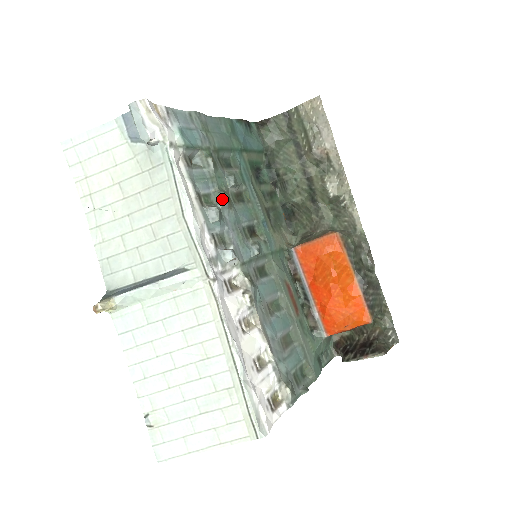
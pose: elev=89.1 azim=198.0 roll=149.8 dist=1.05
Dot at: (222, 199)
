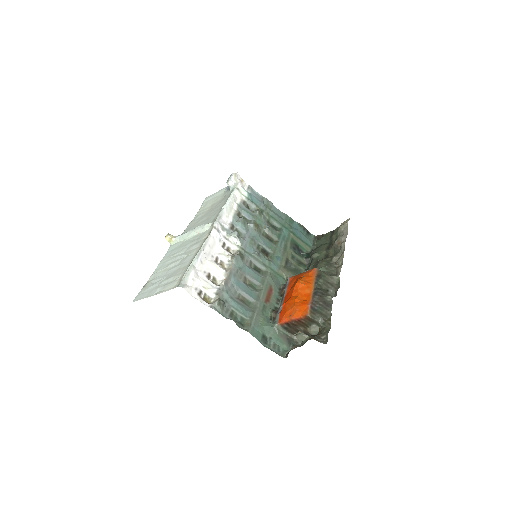
Dot at: (252, 222)
